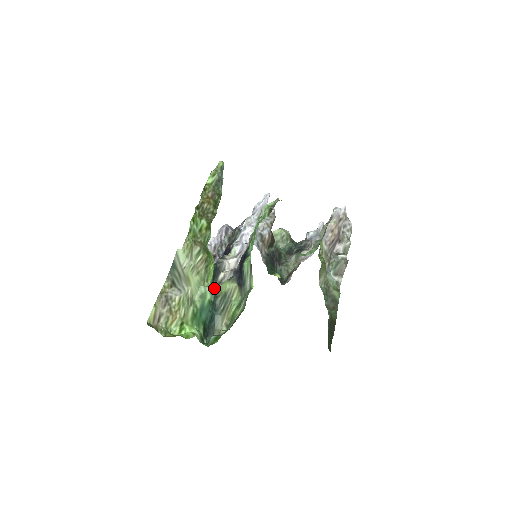
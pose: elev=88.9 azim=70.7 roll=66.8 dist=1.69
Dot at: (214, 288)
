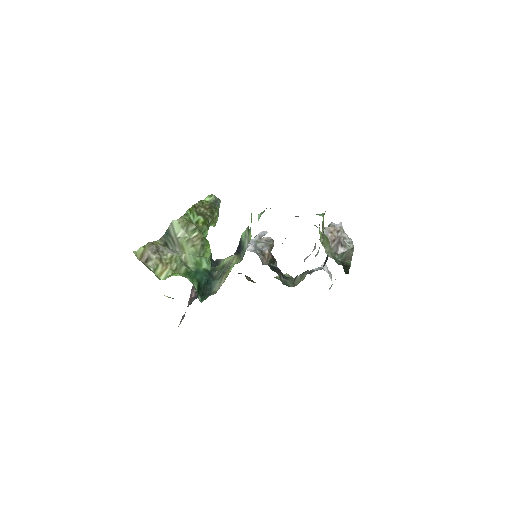
Dot at: (211, 268)
